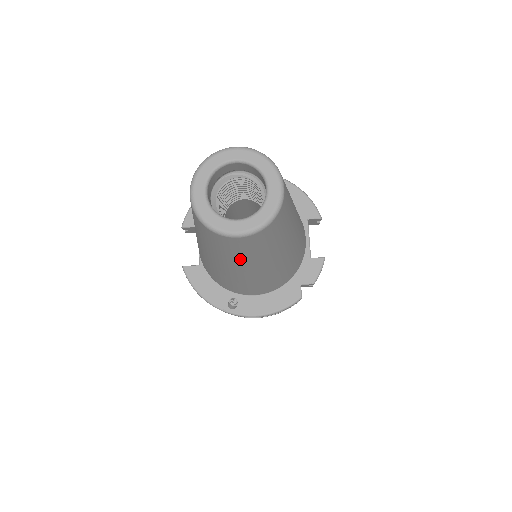
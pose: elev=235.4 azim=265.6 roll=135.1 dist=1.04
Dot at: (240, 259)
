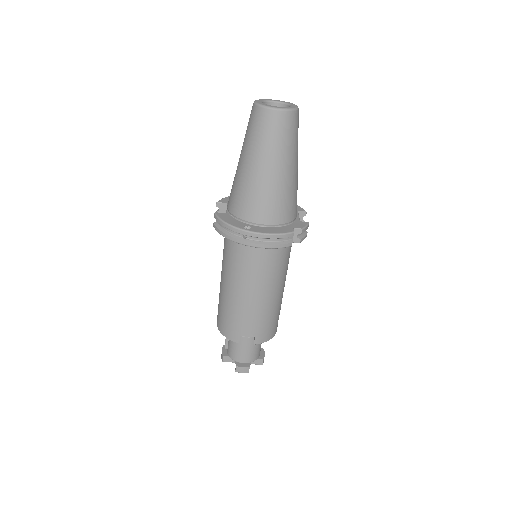
Dot at: (270, 145)
